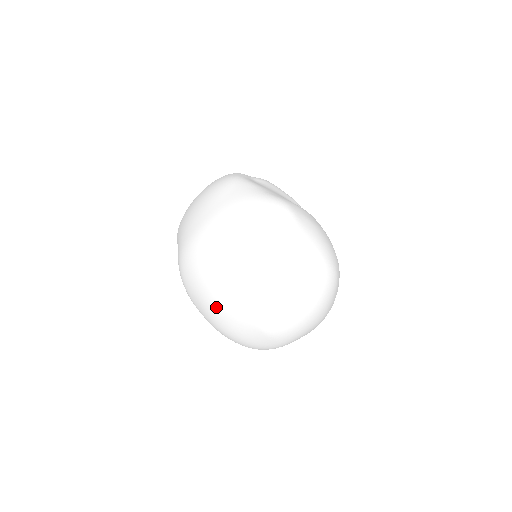
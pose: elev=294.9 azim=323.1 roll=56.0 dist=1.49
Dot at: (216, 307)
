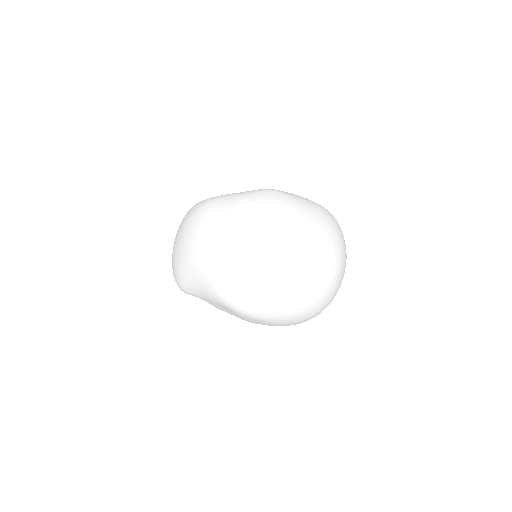
Dot at: (280, 292)
